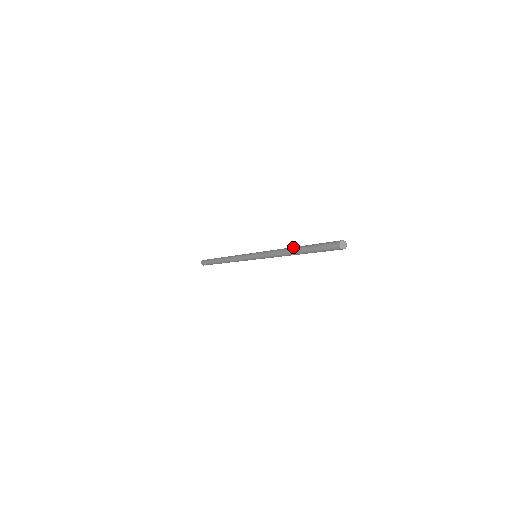
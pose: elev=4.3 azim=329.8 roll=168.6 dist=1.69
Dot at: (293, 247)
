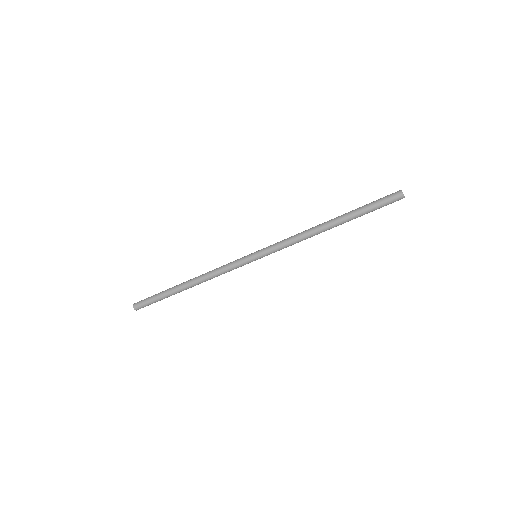
Dot at: (327, 221)
